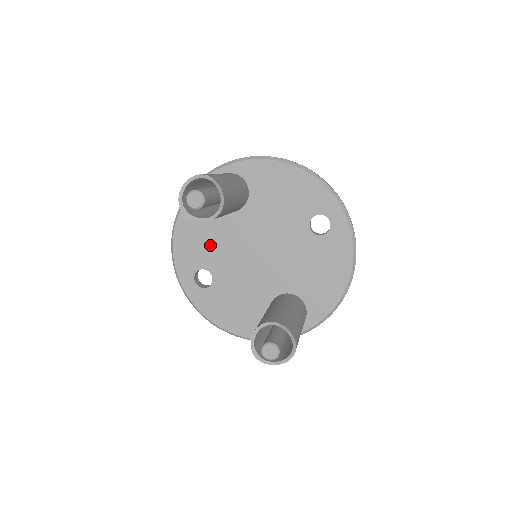
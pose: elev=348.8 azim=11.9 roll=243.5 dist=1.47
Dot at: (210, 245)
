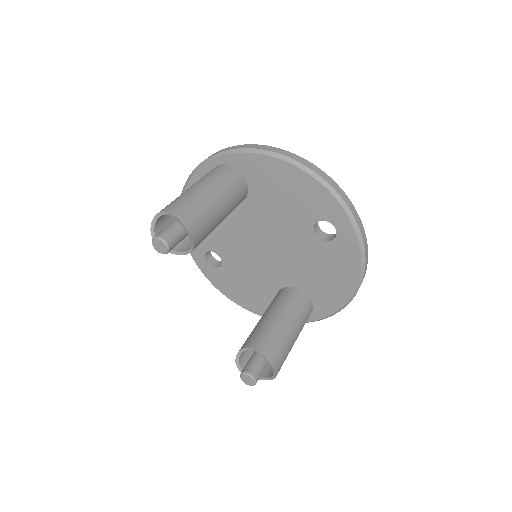
Dot at: (215, 231)
